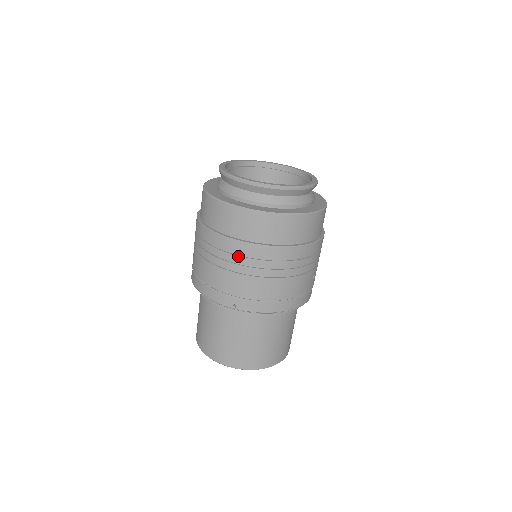
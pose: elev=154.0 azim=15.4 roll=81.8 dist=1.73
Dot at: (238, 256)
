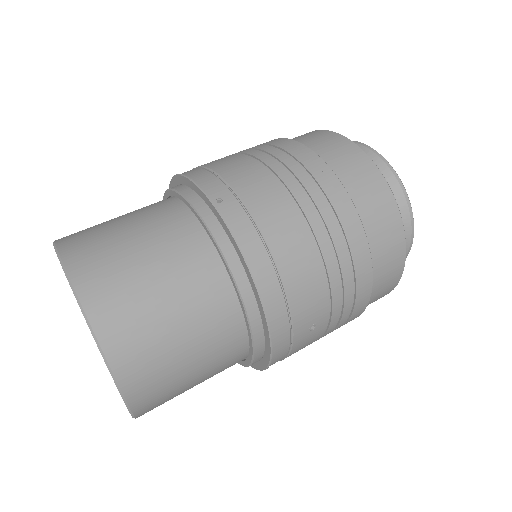
Dot at: (298, 164)
